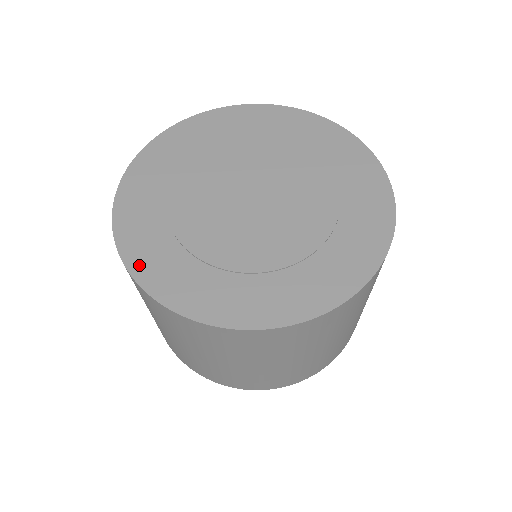
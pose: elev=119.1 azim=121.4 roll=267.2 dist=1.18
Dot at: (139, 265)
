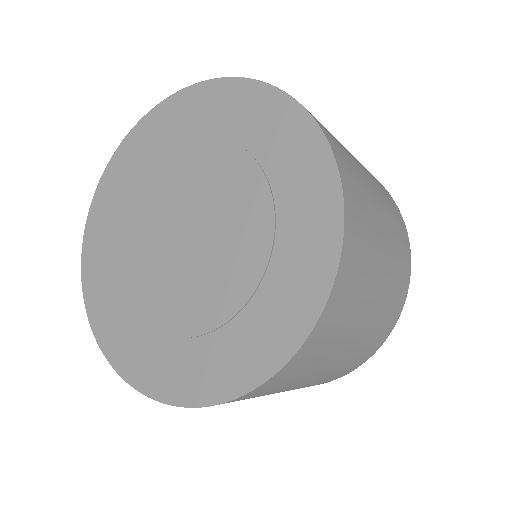
Dot at: (105, 338)
